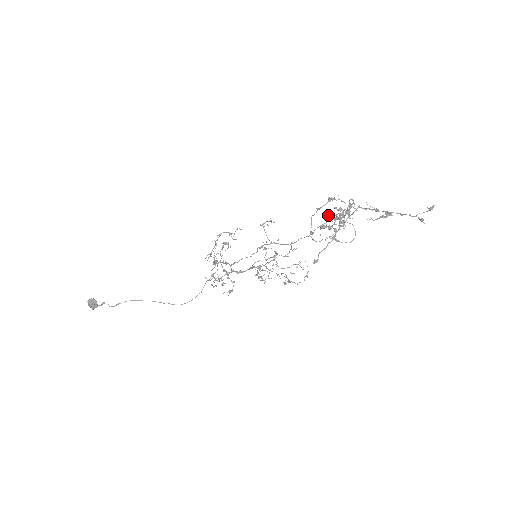
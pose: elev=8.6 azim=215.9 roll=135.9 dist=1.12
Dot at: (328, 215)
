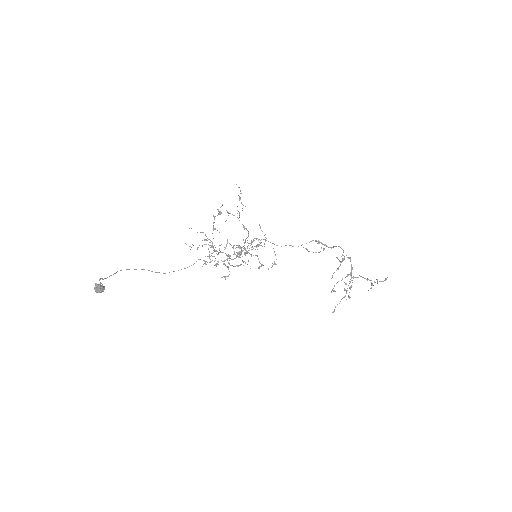
Dot at: occluded
